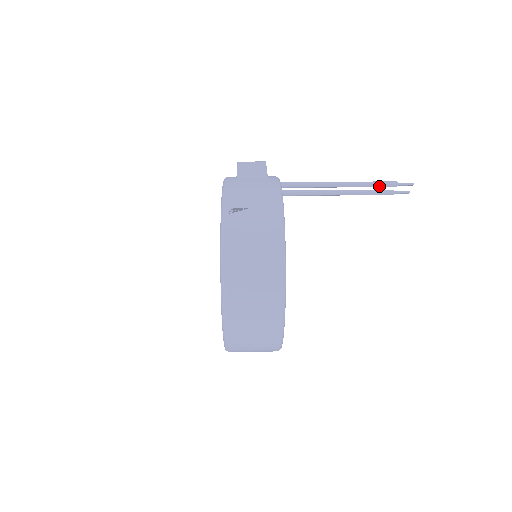
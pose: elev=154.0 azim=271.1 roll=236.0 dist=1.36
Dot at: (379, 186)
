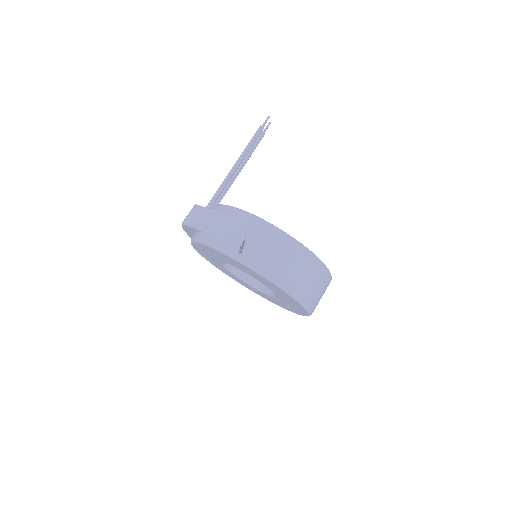
Dot at: occluded
